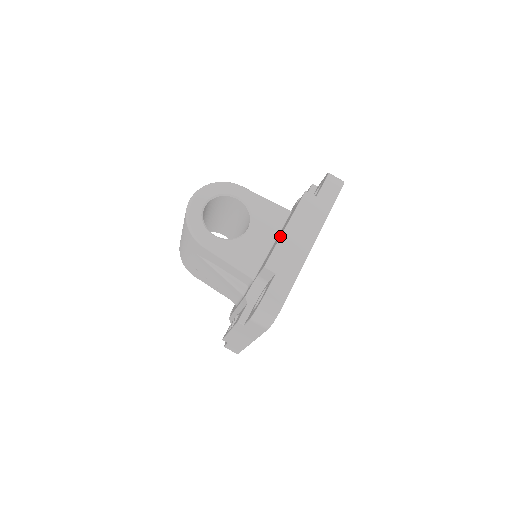
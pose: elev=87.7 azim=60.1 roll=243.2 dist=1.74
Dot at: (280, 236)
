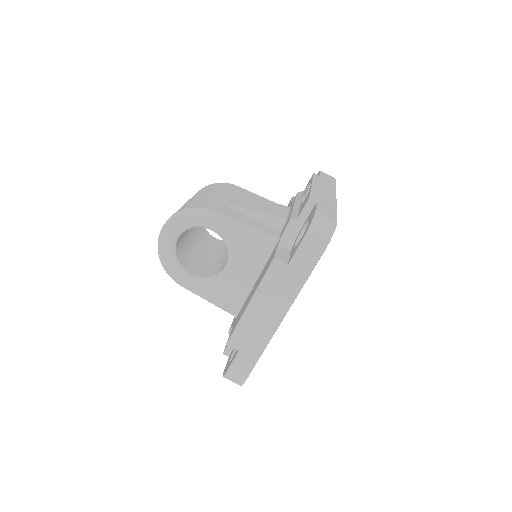
Dot at: (242, 314)
